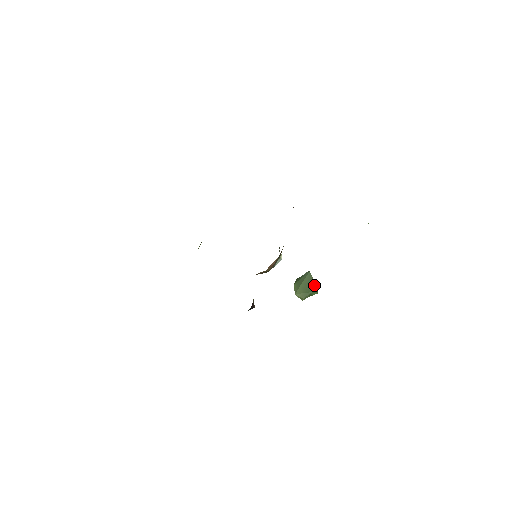
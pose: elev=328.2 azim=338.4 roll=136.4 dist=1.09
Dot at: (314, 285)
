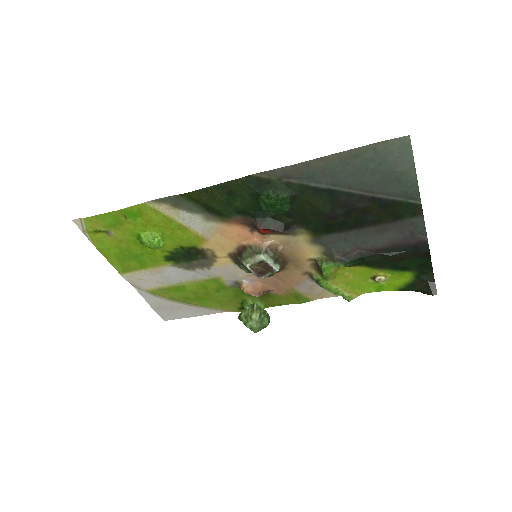
Dot at: occluded
